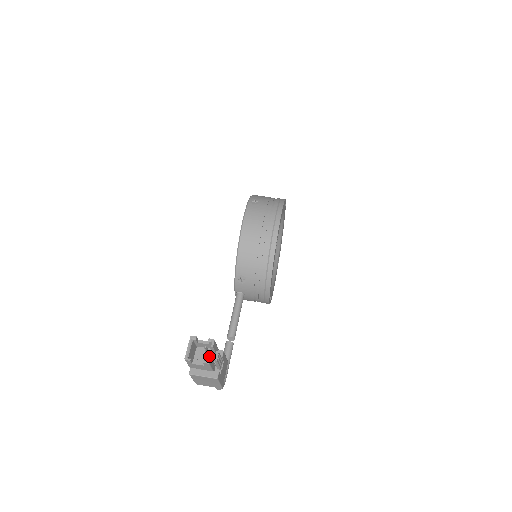
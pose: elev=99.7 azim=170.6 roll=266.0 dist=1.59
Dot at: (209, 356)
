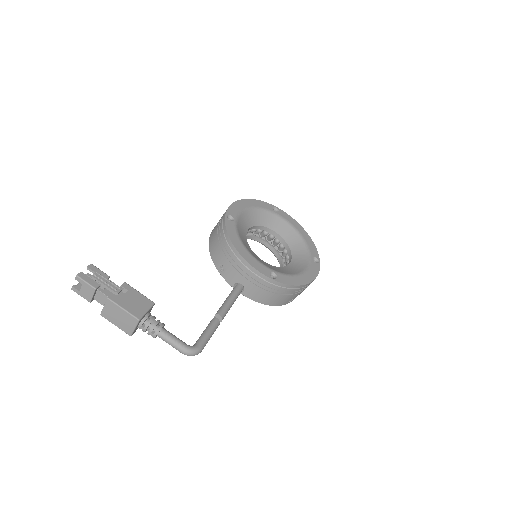
Dot at: (80, 272)
